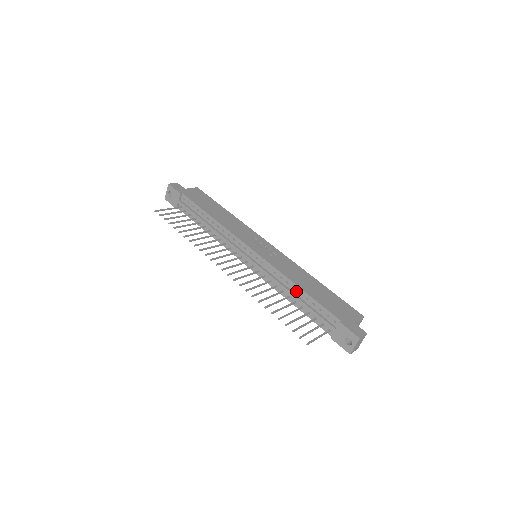
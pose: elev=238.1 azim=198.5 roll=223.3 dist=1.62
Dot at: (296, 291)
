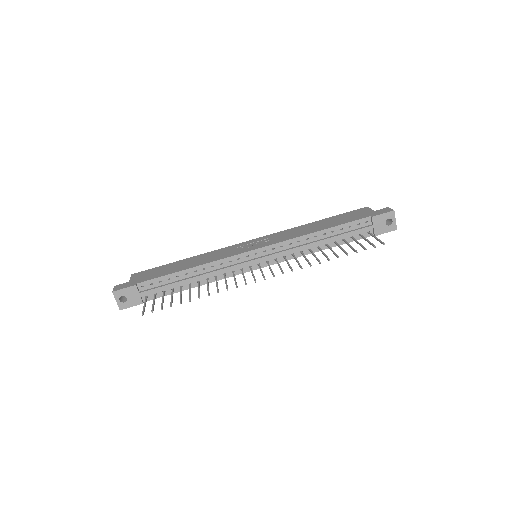
Dot at: (320, 236)
